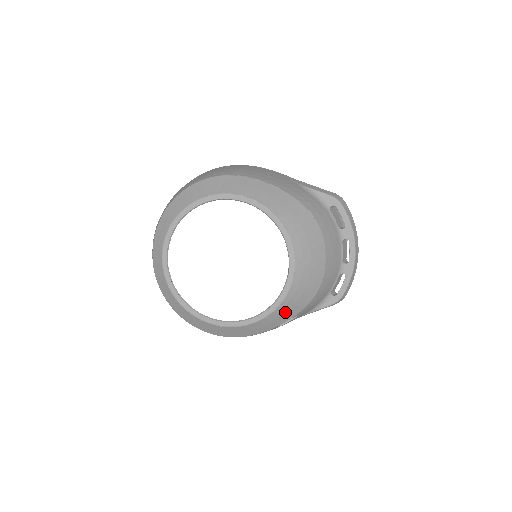
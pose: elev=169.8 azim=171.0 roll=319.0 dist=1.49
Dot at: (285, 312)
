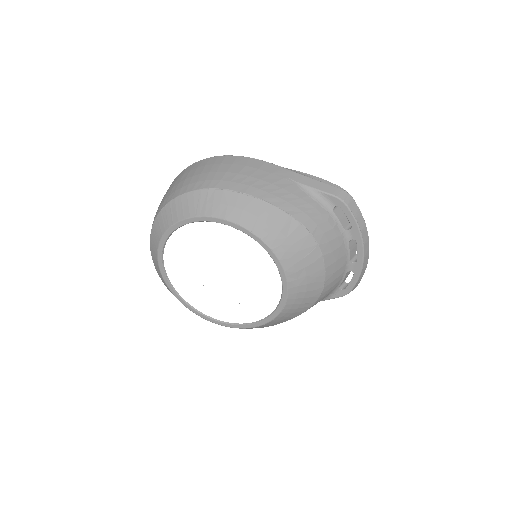
Dot at: (285, 317)
